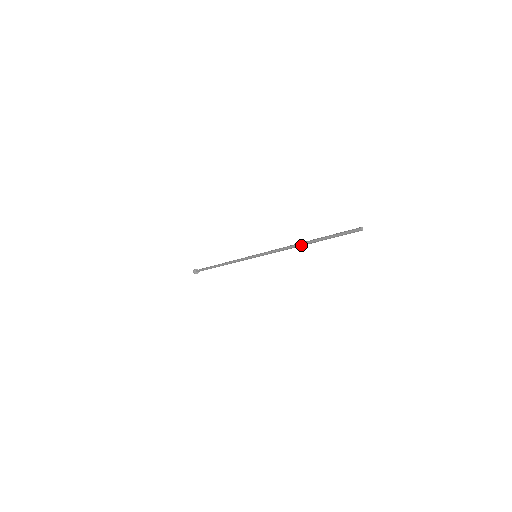
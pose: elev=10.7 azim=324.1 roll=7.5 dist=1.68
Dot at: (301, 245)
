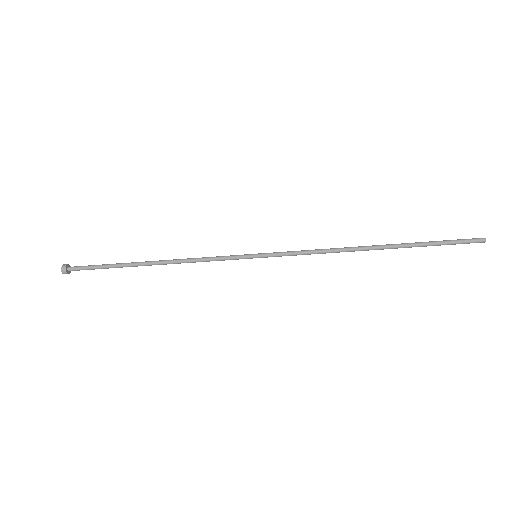
Dot at: (368, 249)
